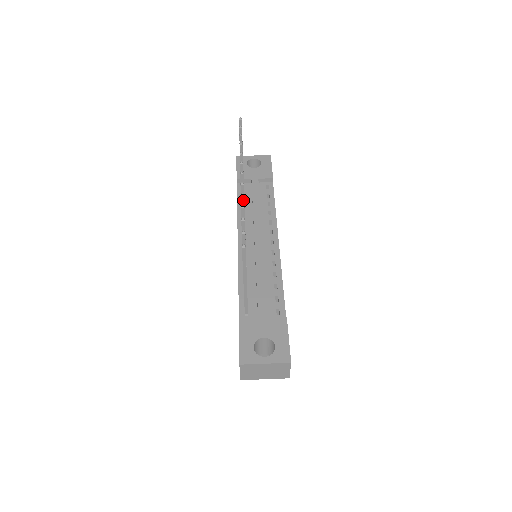
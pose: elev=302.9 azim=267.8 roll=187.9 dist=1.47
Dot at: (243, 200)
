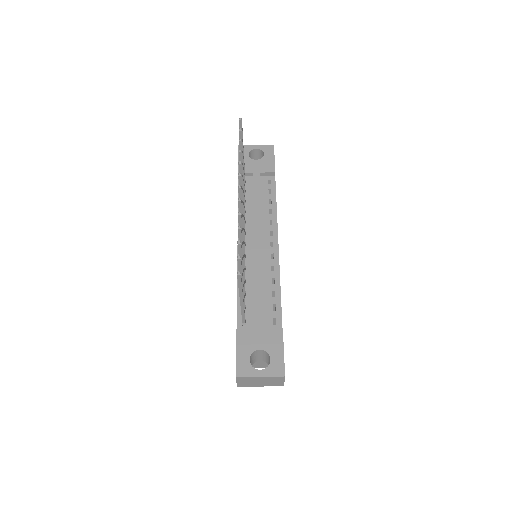
Dot at: (240, 218)
